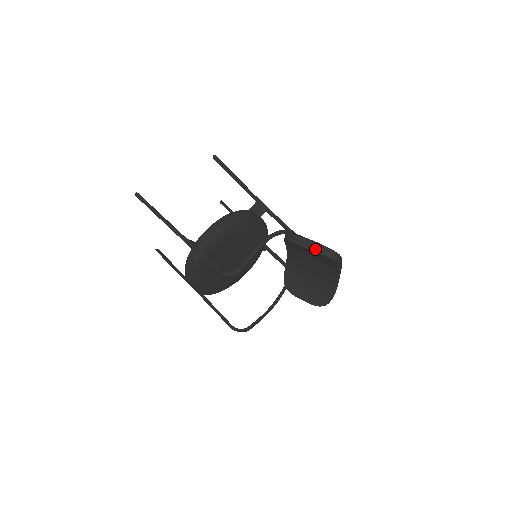
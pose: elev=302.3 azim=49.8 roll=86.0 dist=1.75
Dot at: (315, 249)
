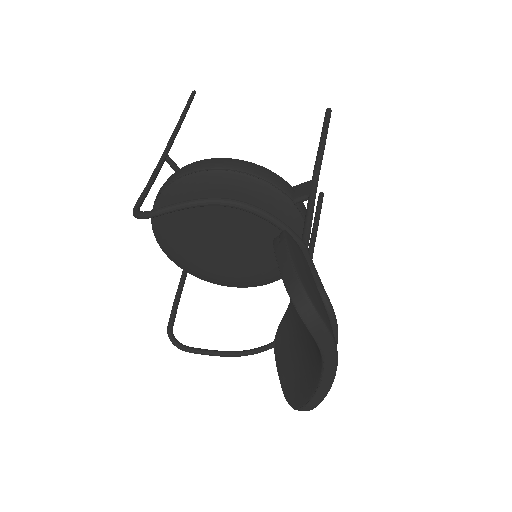
Dot at: (286, 275)
